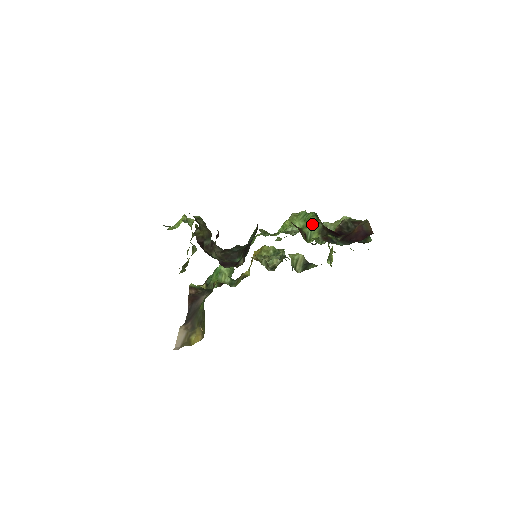
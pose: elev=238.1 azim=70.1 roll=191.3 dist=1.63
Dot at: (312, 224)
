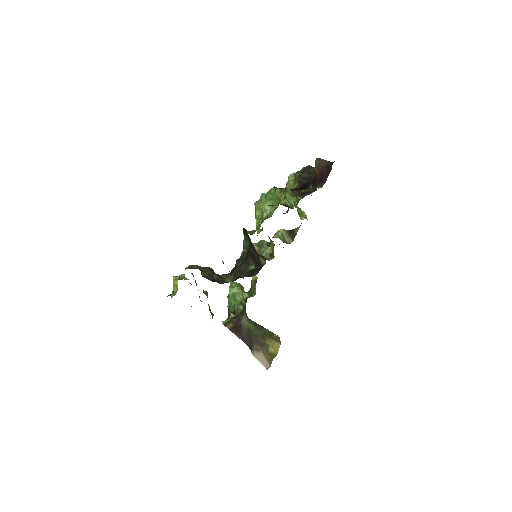
Dot at: (281, 195)
